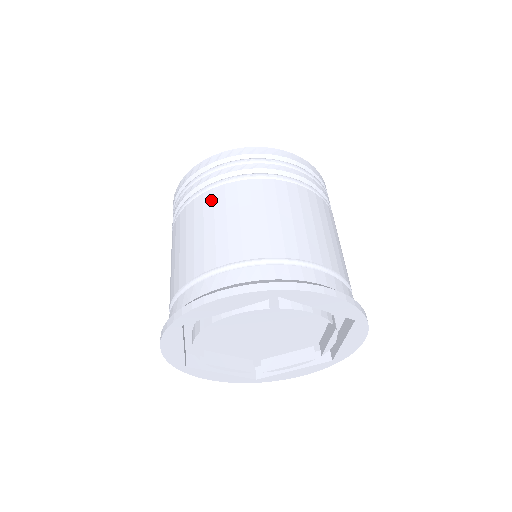
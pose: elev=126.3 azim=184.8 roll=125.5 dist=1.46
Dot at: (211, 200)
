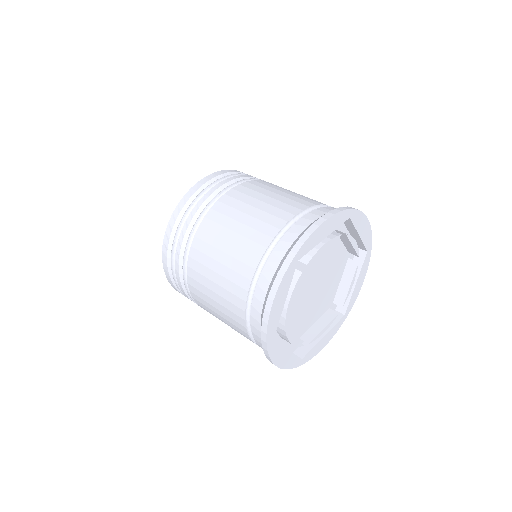
Dot at: (239, 193)
